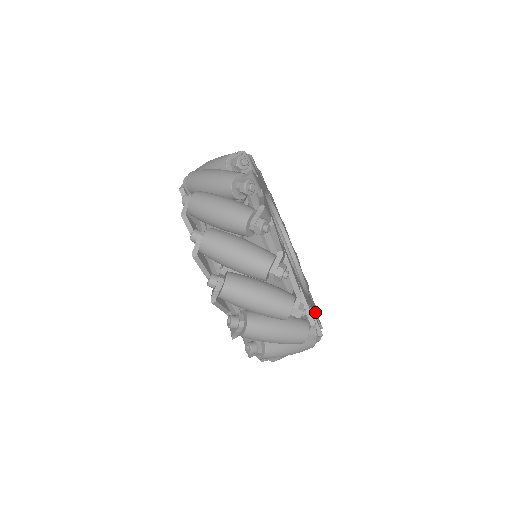
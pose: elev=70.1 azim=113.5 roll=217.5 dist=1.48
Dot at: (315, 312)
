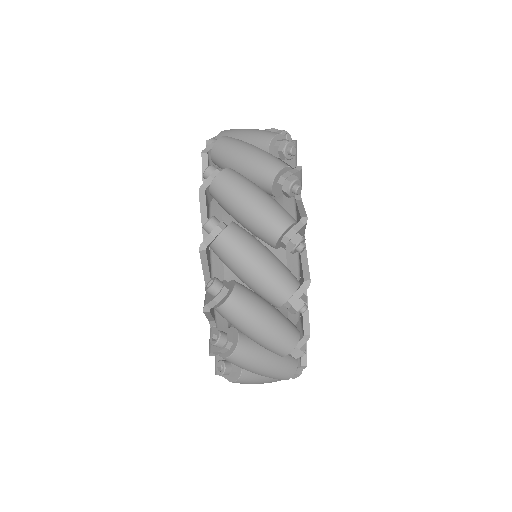
Dot at: occluded
